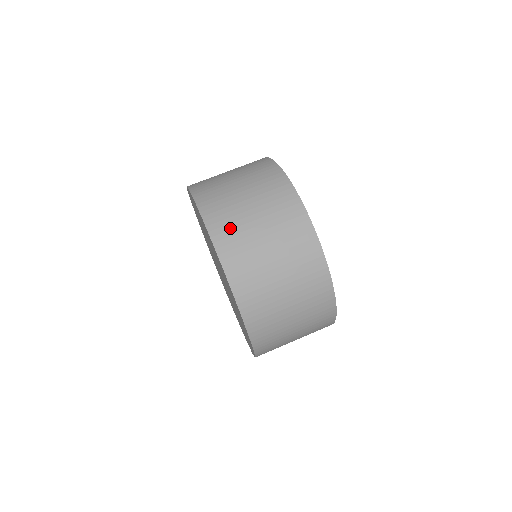
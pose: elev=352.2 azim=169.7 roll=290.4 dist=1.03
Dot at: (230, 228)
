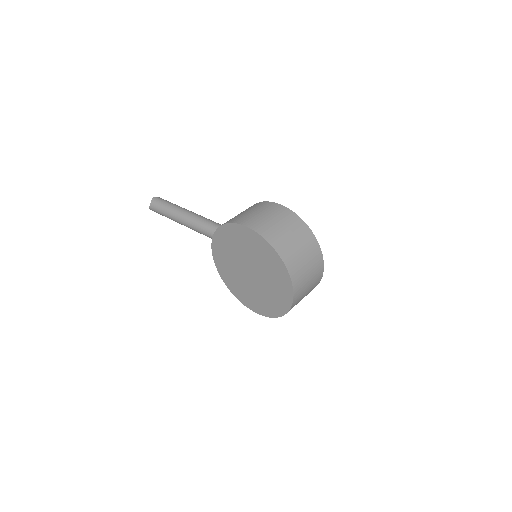
Dot at: (293, 261)
